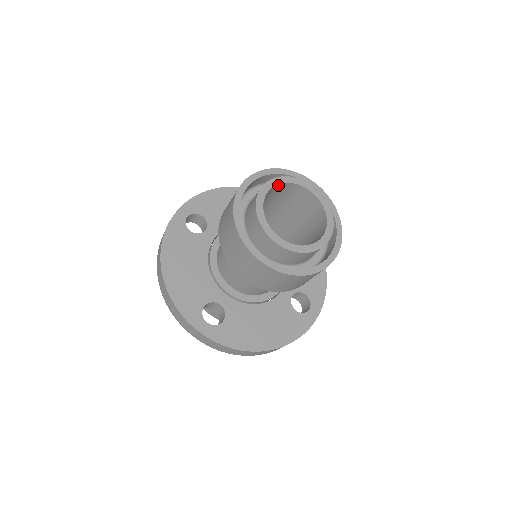
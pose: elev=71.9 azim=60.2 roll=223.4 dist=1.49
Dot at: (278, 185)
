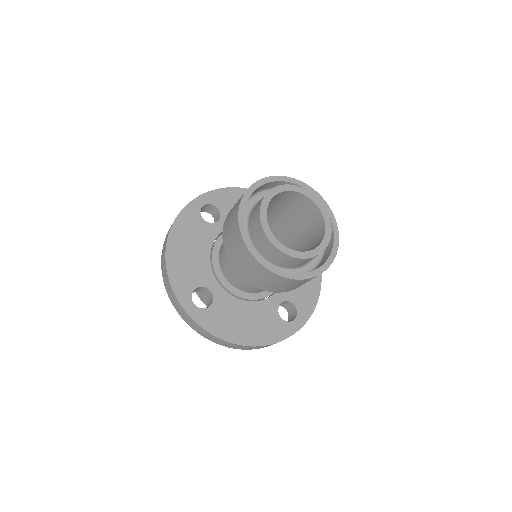
Dot at: (288, 192)
